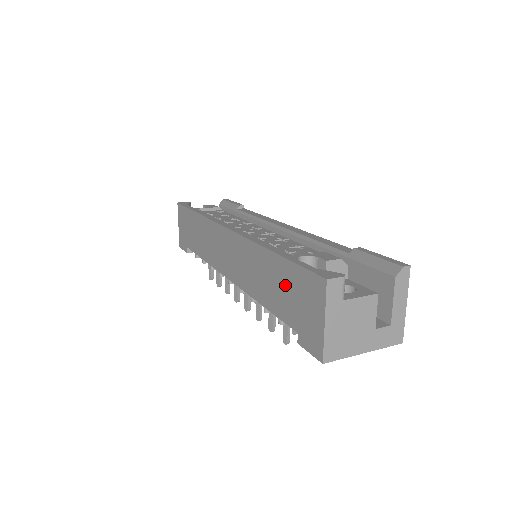
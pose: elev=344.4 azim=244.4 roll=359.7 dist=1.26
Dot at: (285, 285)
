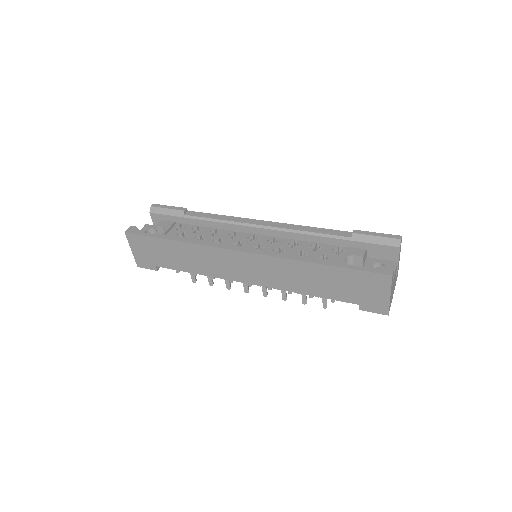
Dot at: (342, 282)
